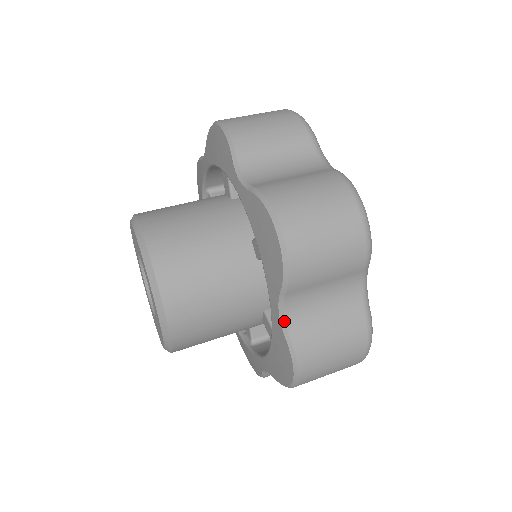
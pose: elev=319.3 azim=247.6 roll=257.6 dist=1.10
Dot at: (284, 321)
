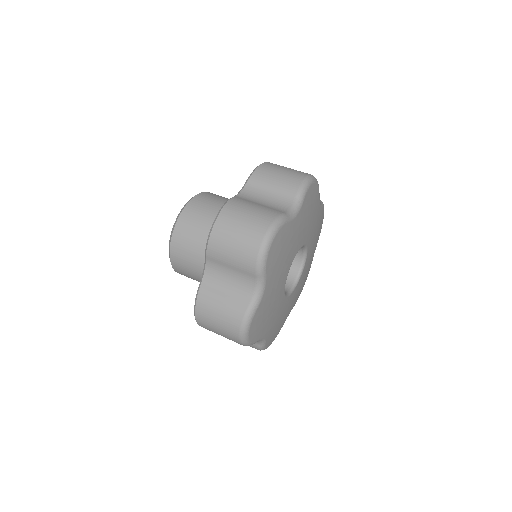
Dot at: (203, 275)
